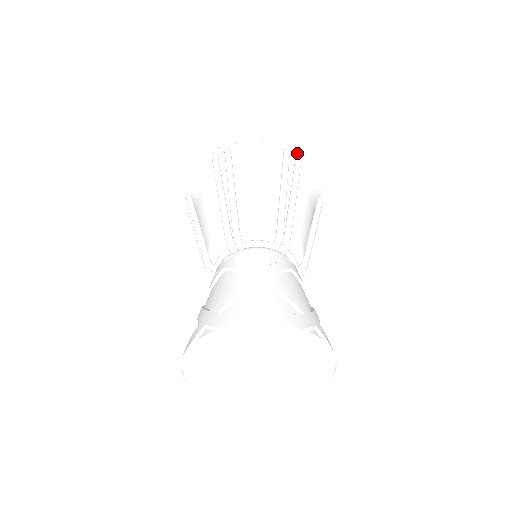
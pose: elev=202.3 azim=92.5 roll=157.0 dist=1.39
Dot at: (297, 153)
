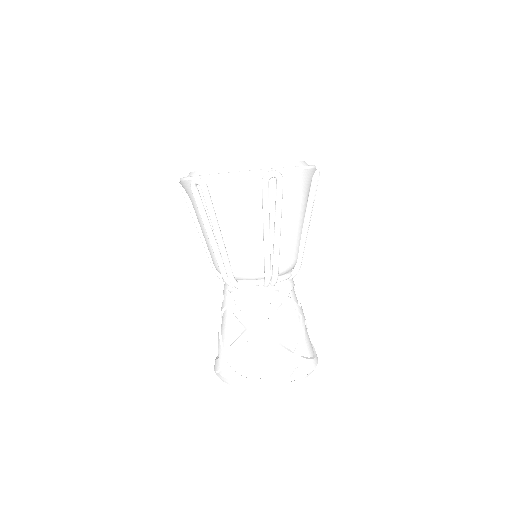
Dot at: (277, 176)
